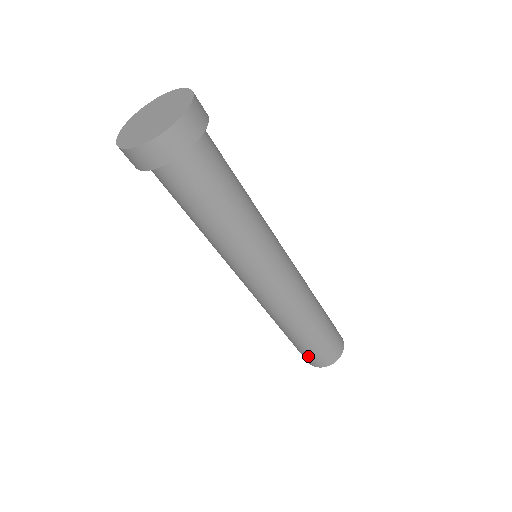
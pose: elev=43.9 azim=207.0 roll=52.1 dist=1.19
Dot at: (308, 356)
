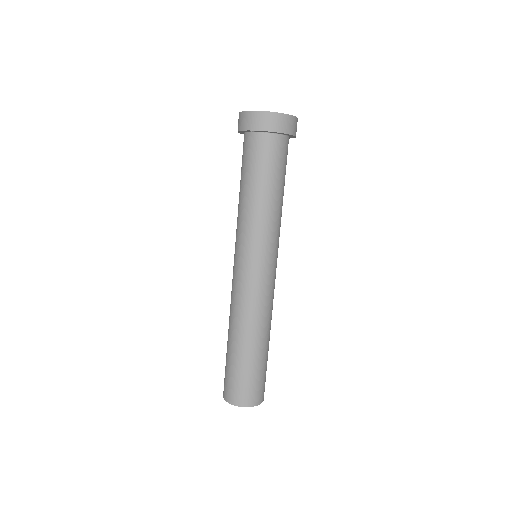
Dot at: (227, 379)
